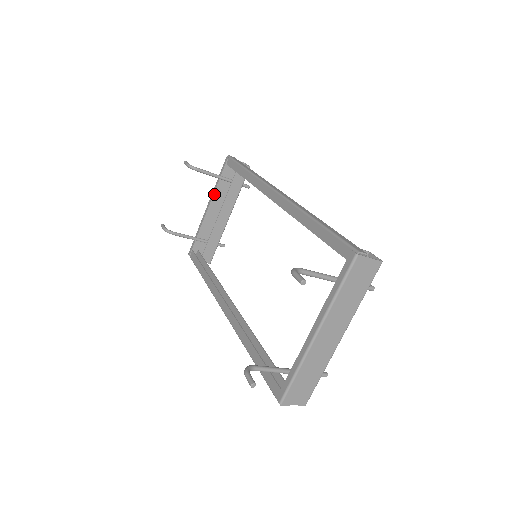
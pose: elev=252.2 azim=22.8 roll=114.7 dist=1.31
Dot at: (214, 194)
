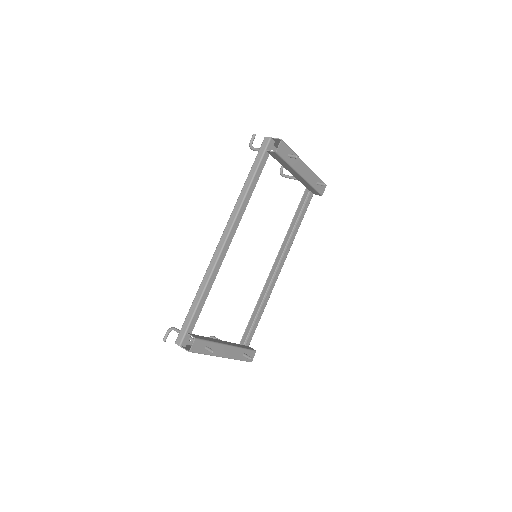
Dot at: occluded
